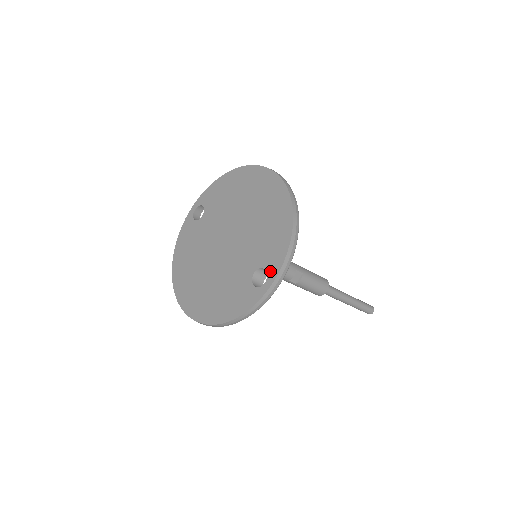
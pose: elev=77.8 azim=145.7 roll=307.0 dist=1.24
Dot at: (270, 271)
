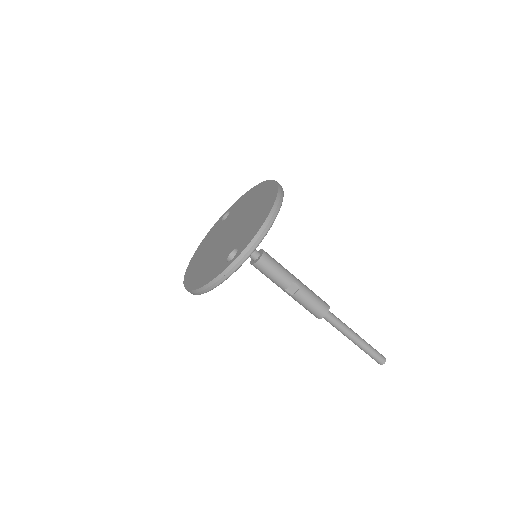
Dot at: (240, 250)
